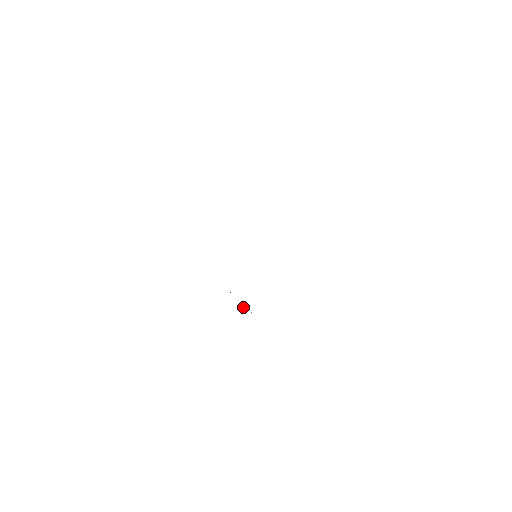
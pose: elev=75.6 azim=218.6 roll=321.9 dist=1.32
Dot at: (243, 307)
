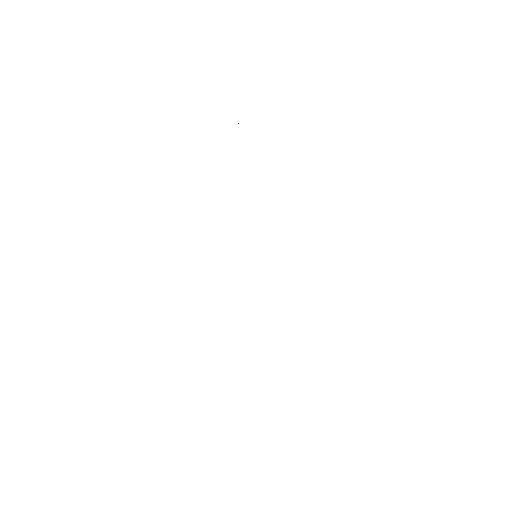
Dot at: occluded
